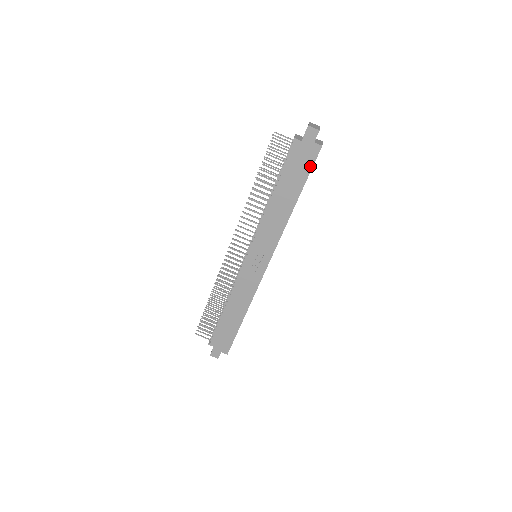
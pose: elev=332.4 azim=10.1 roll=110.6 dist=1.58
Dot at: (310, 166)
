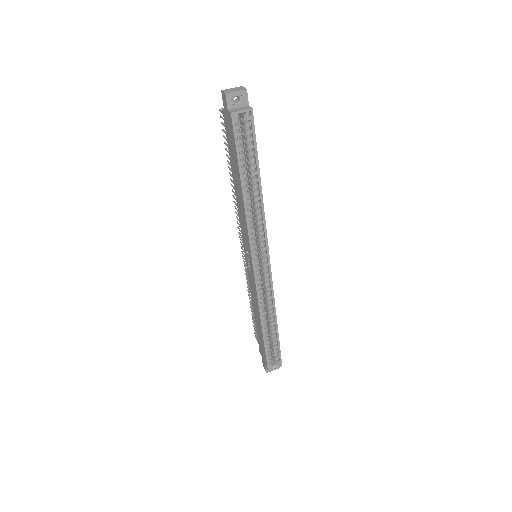
Dot at: (234, 141)
